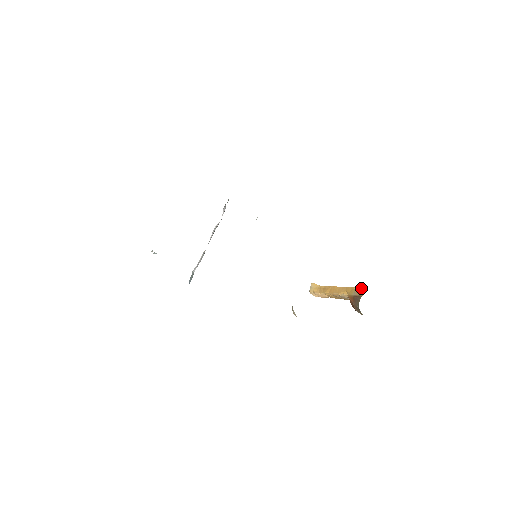
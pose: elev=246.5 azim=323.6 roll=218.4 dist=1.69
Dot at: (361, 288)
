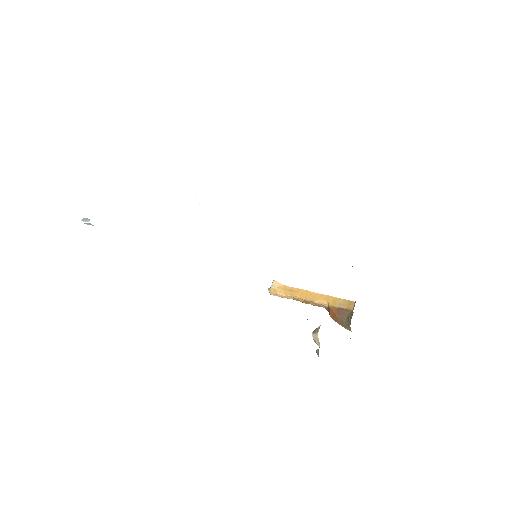
Dot at: (349, 301)
